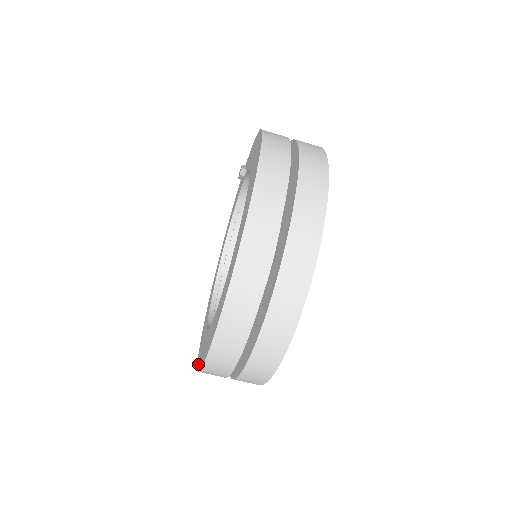
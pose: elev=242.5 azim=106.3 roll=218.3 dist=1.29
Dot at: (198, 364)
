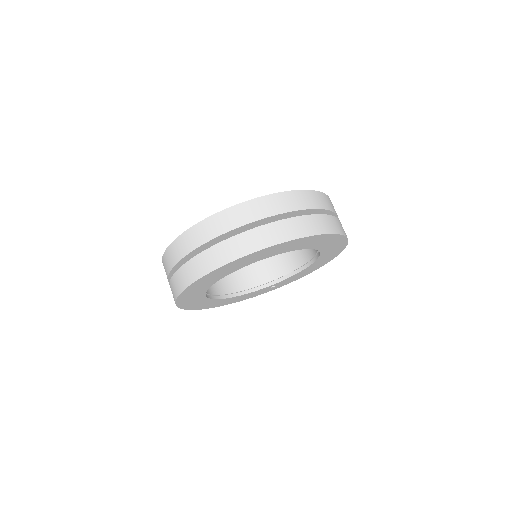
Dot at: (197, 225)
